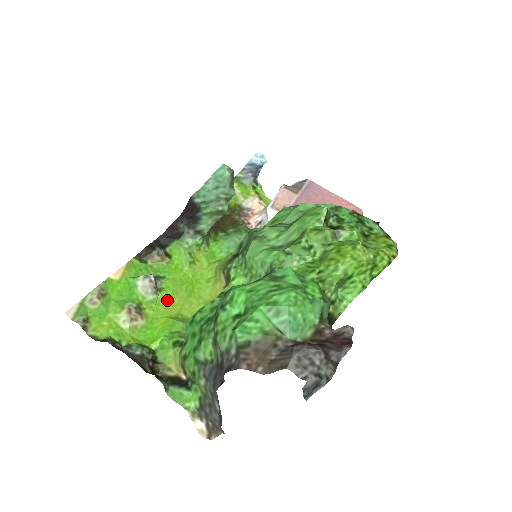
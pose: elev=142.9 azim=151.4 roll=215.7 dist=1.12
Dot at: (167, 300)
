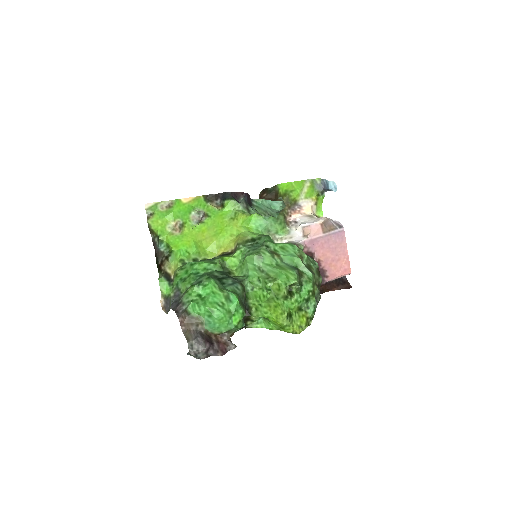
Dot at: (201, 230)
